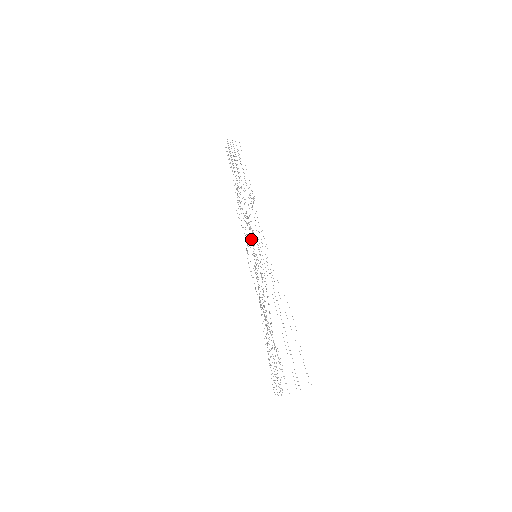
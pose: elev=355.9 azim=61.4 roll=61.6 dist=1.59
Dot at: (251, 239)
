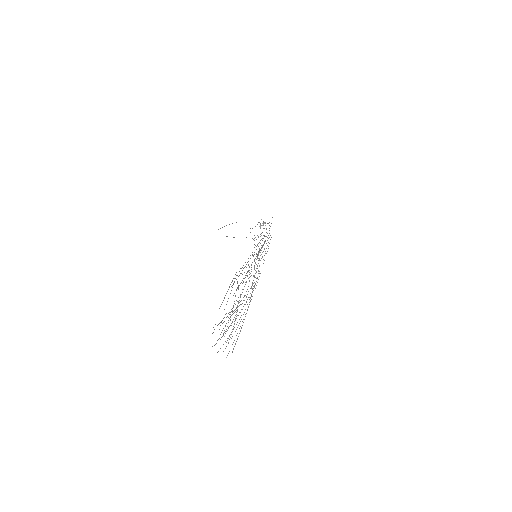
Dot at: (264, 260)
